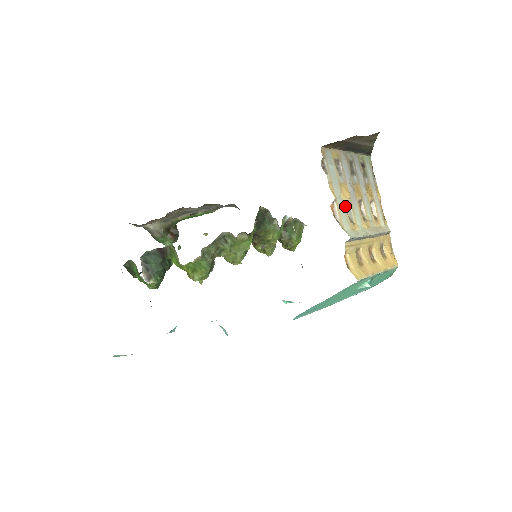
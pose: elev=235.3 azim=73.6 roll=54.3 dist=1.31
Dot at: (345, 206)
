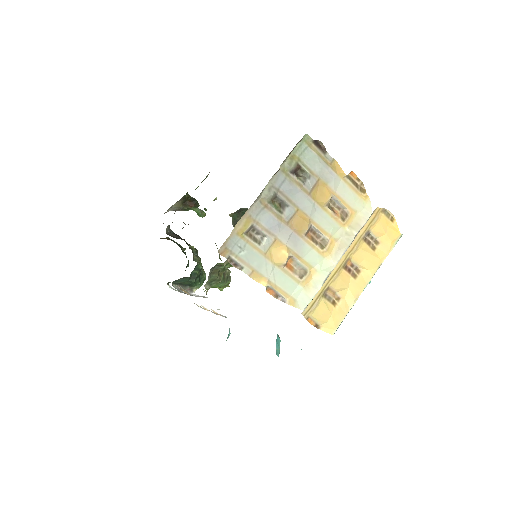
Dot at: (286, 269)
